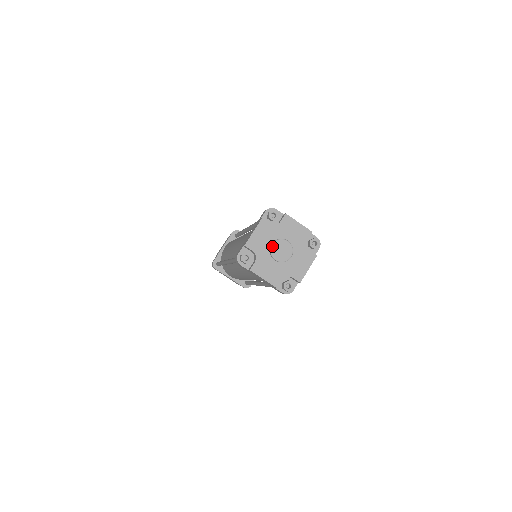
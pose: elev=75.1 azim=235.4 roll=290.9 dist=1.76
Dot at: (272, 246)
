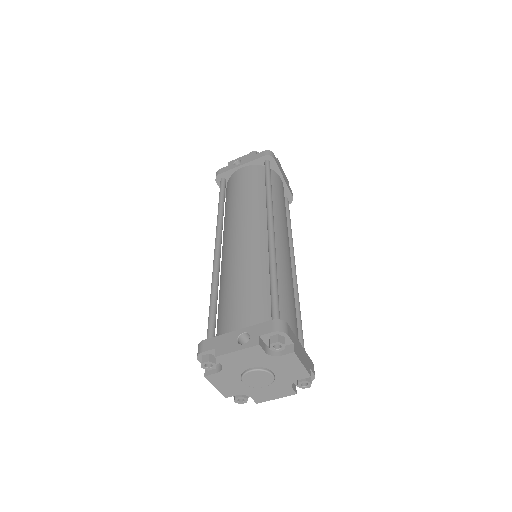
Dot at: (245, 384)
